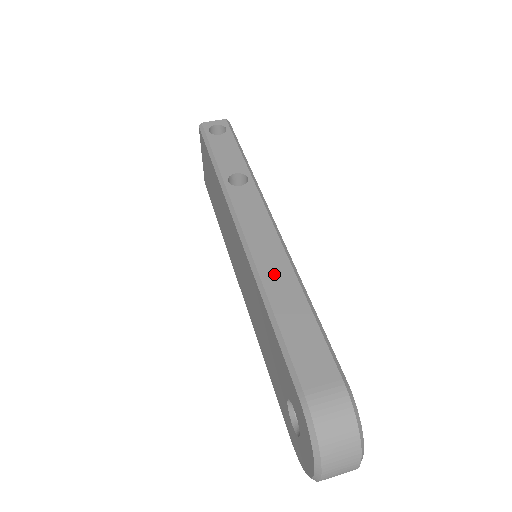
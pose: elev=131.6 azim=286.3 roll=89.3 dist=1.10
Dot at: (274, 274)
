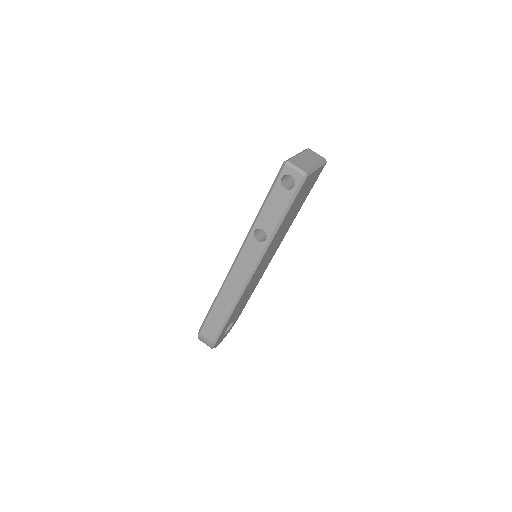
Dot at: (227, 295)
